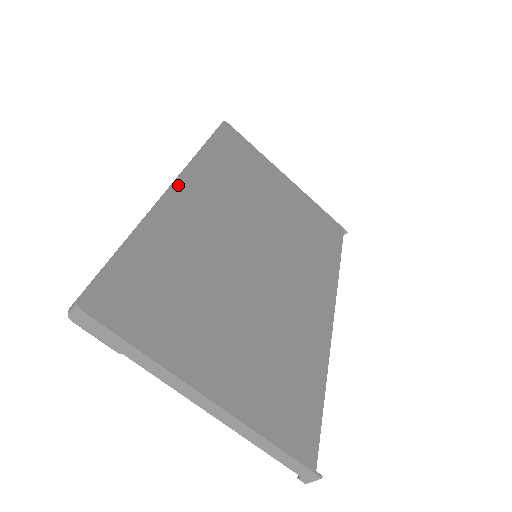
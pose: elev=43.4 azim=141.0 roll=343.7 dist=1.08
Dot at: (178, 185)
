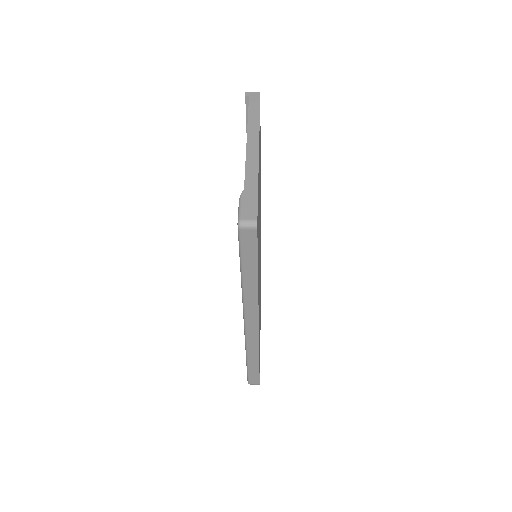
Dot at: occluded
